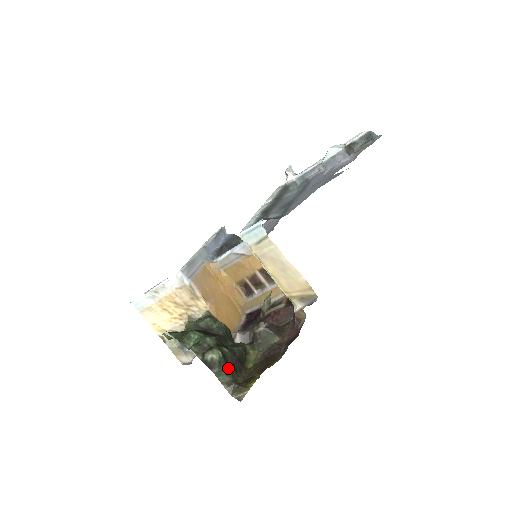
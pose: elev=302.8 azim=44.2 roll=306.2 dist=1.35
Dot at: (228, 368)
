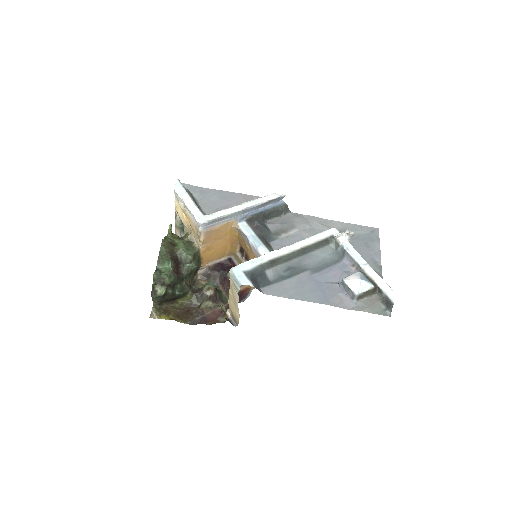
Dot at: (161, 300)
